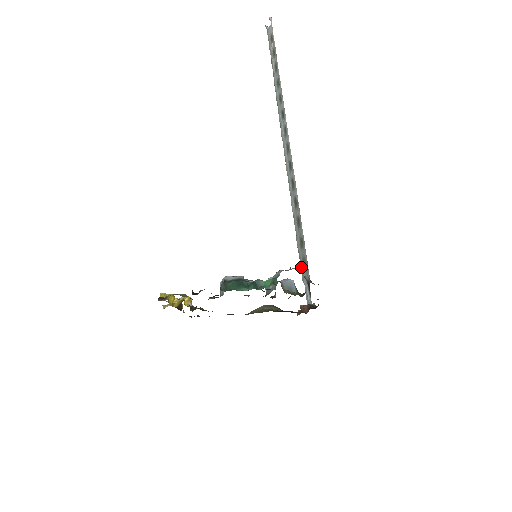
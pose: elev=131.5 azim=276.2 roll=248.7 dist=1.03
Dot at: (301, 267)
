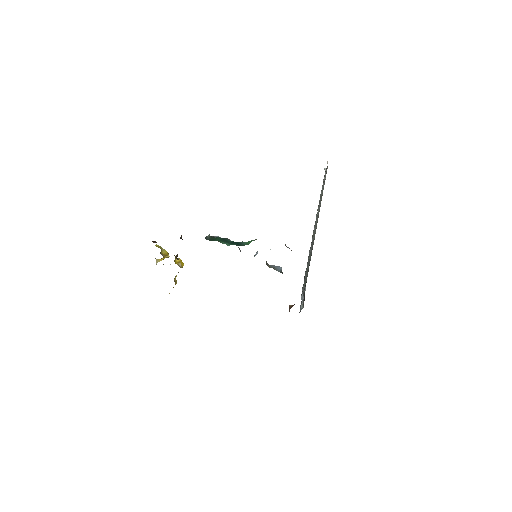
Dot at: (302, 288)
